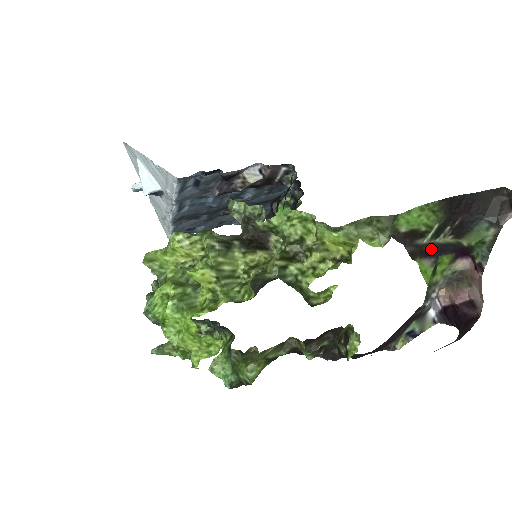
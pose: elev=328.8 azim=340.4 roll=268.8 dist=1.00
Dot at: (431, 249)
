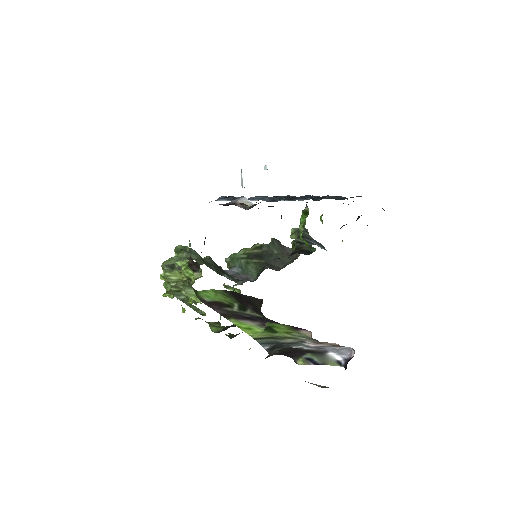
Dot at: (250, 316)
